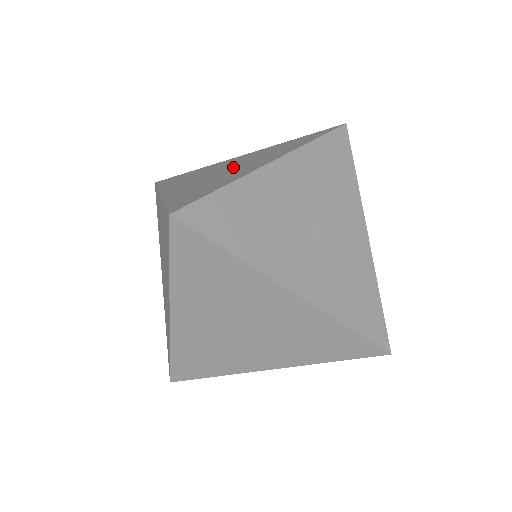
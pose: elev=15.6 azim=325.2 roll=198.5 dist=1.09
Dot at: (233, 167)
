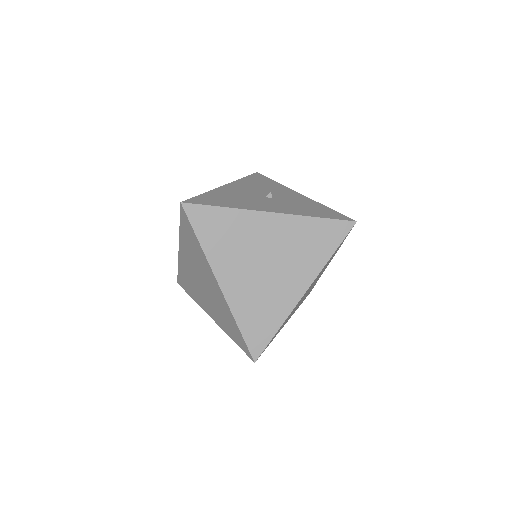
Dot at: occluded
